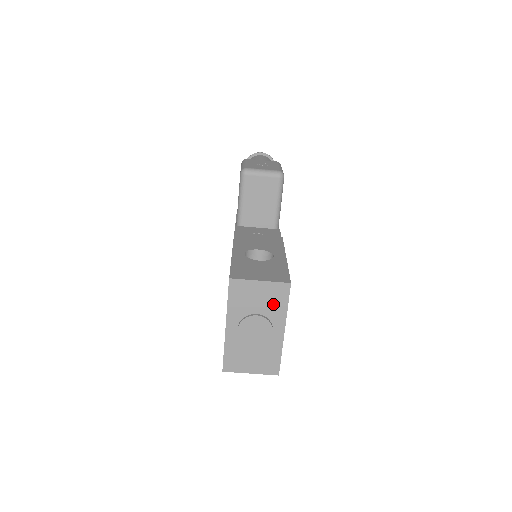
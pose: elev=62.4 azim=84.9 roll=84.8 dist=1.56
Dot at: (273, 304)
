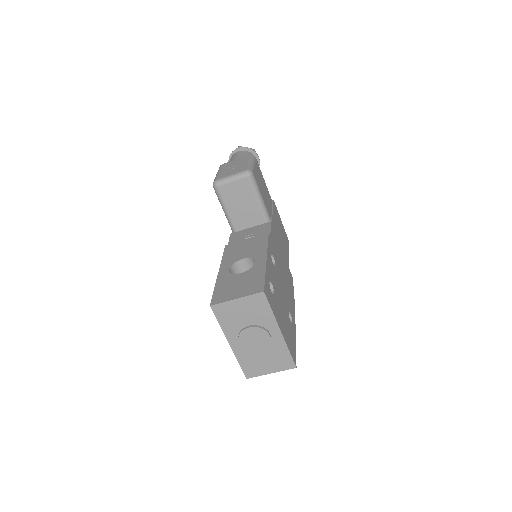
Dot at: (258, 313)
